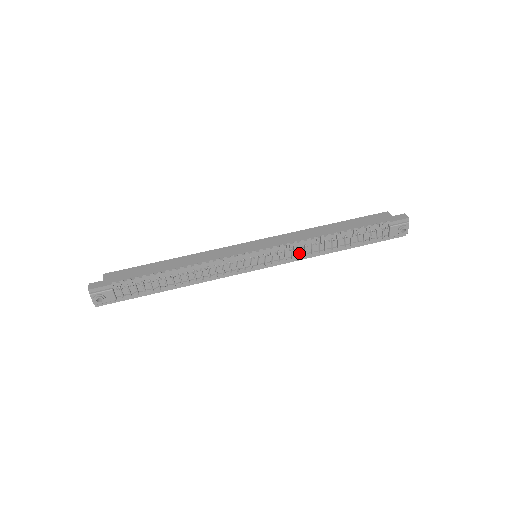
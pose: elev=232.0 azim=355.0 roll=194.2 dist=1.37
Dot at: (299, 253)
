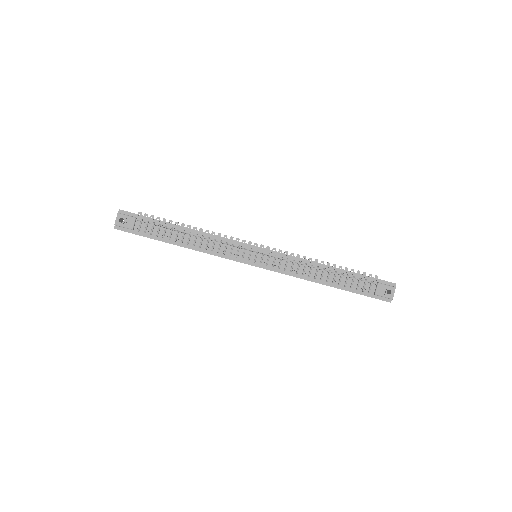
Dot at: (292, 267)
